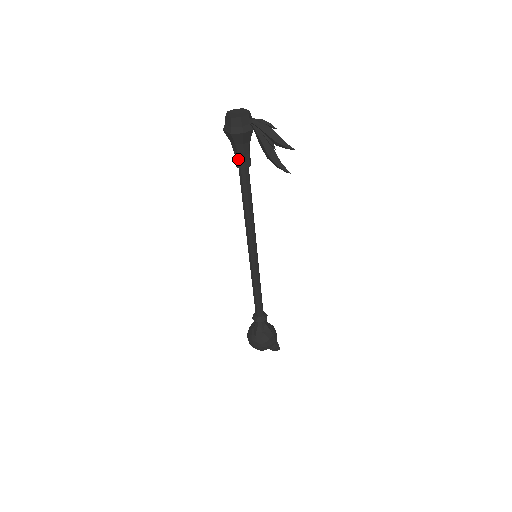
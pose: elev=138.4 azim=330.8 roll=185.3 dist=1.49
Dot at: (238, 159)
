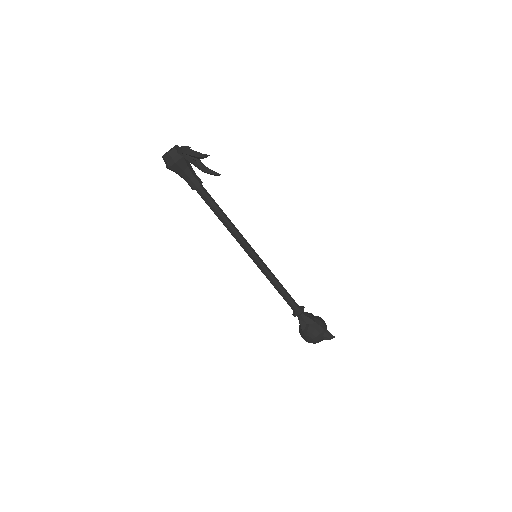
Dot at: (189, 184)
